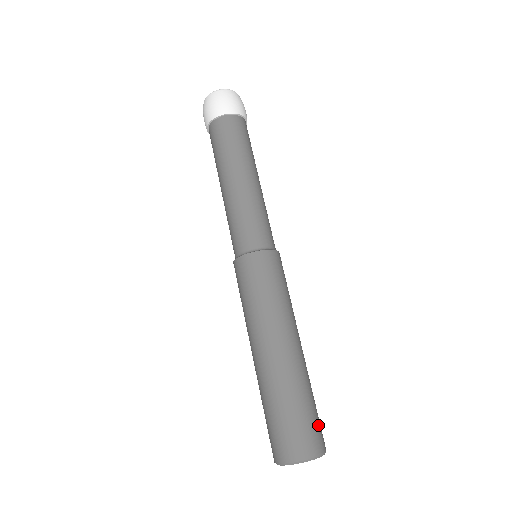
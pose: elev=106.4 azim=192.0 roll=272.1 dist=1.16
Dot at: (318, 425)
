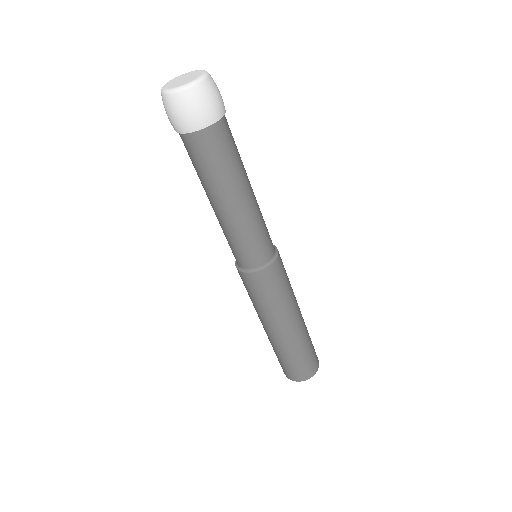
Dot at: (315, 352)
